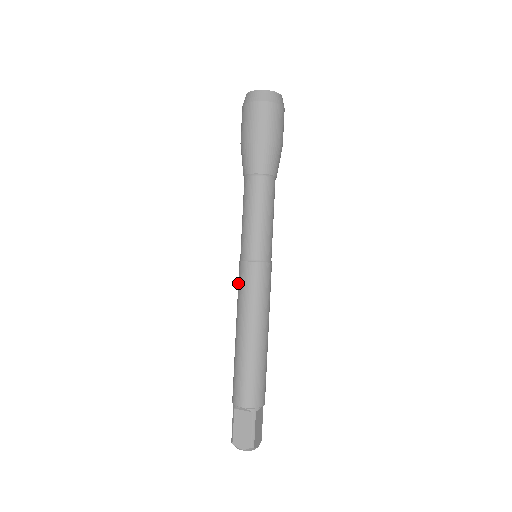
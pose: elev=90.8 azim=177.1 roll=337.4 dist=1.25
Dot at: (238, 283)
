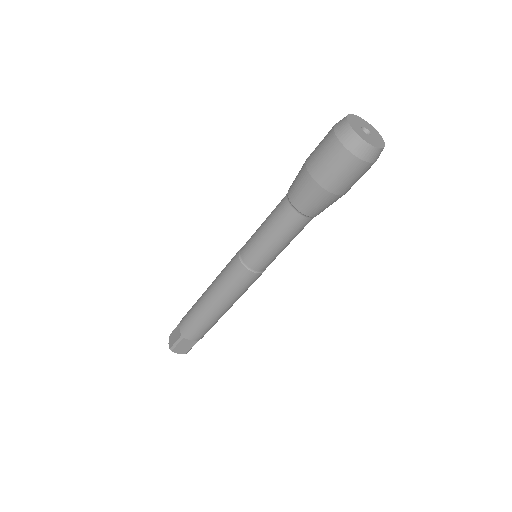
Dot at: occluded
